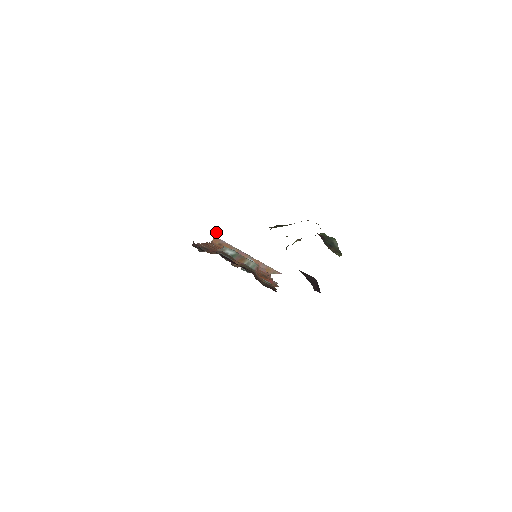
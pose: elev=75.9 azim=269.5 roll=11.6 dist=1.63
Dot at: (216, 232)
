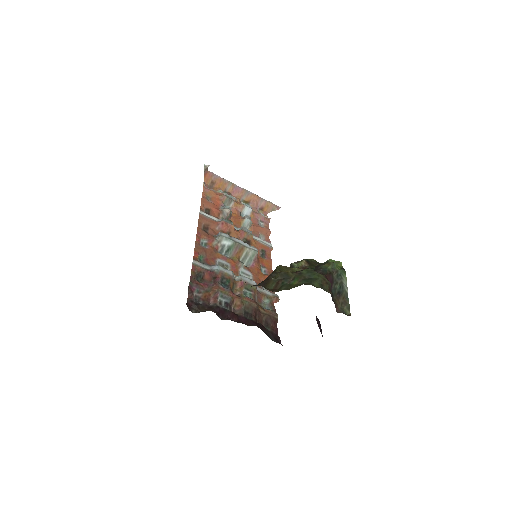
Dot at: (207, 166)
